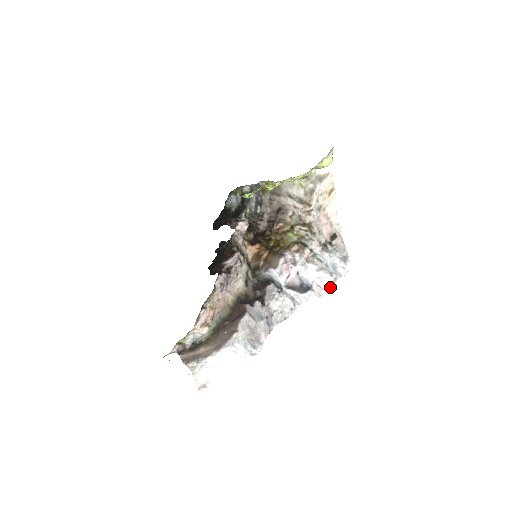
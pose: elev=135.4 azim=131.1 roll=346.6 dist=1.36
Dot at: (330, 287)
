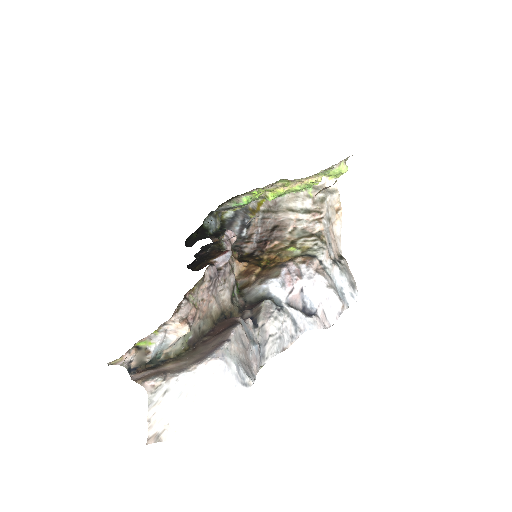
Dot at: (335, 319)
